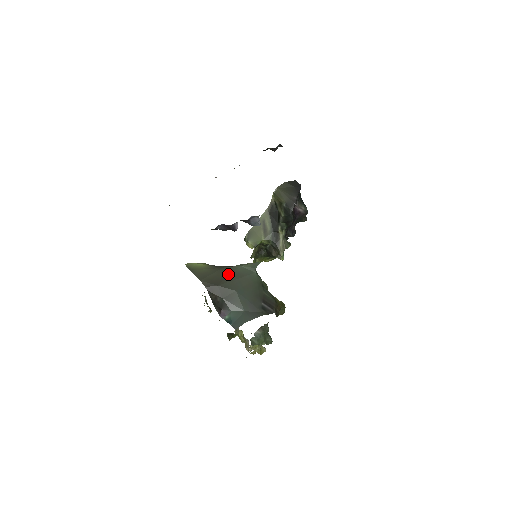
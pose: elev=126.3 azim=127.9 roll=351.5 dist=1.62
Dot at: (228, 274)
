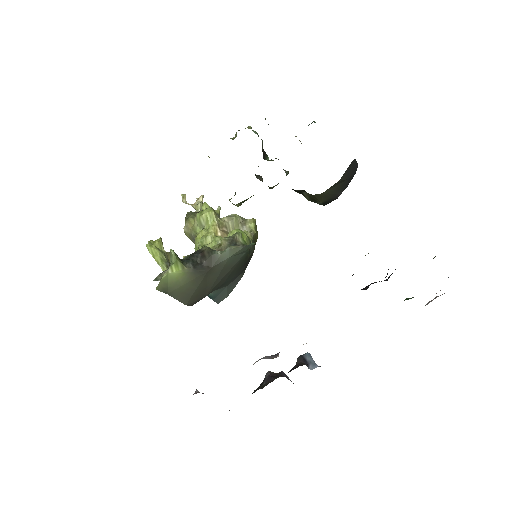
Dot at: (216, 277)
